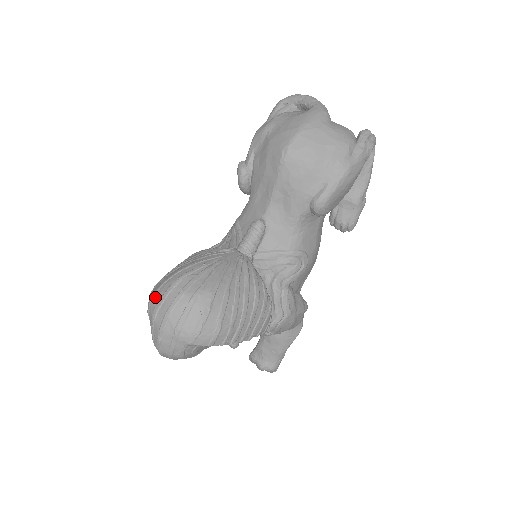
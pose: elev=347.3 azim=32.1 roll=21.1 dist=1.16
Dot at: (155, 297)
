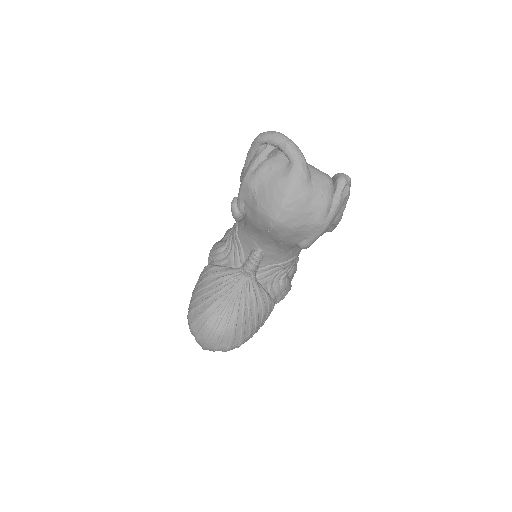
Dot at: (194, 328)
